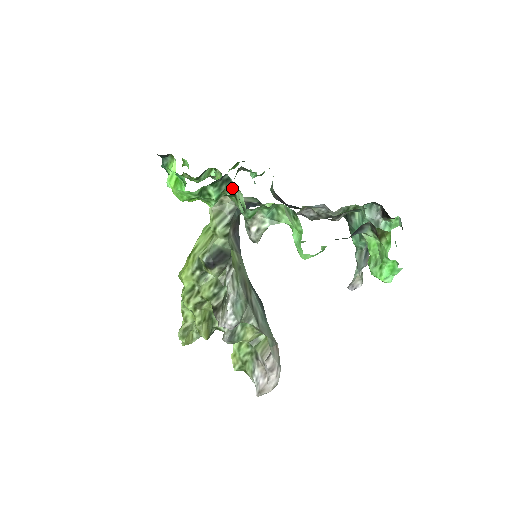
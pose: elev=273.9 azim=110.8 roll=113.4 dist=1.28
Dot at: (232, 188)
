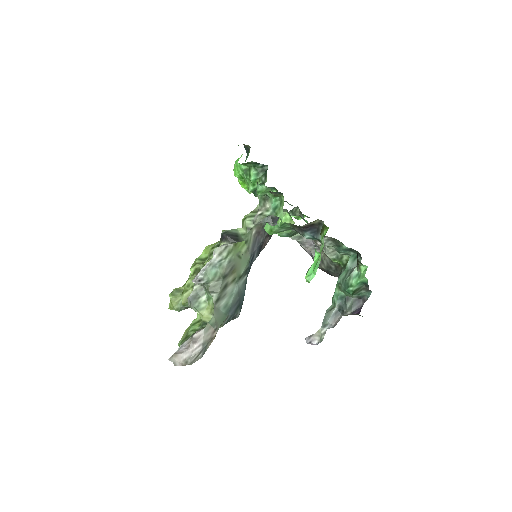
Dot at: (265, 177)
